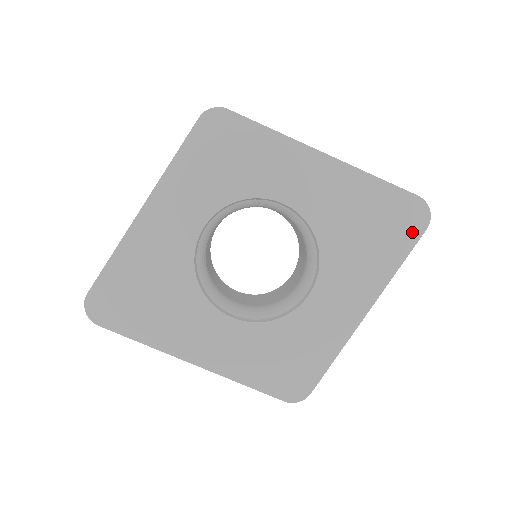
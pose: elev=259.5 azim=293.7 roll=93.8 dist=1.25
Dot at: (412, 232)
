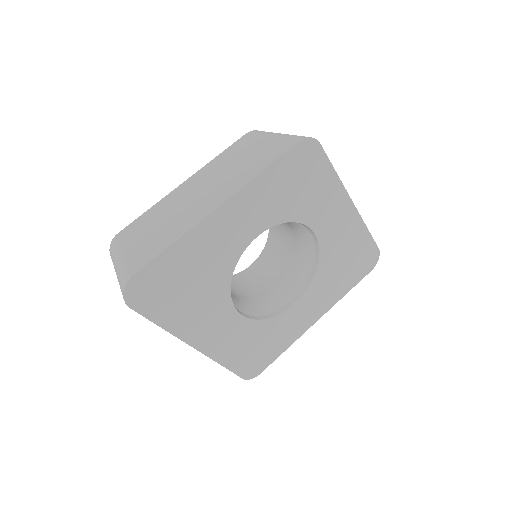
Dot at: (364, 271)
